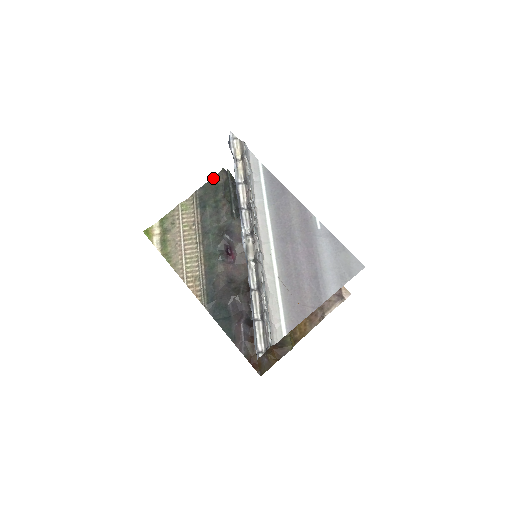
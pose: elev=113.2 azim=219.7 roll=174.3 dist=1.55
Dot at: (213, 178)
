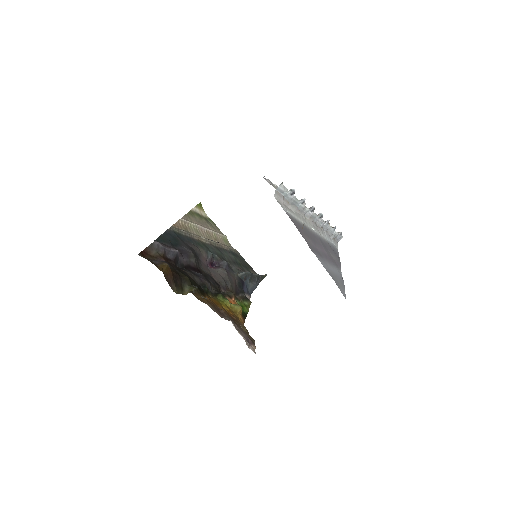
Dot at: (251, 267)
